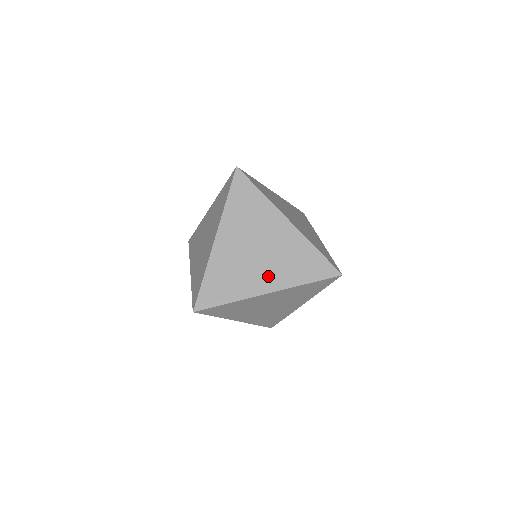
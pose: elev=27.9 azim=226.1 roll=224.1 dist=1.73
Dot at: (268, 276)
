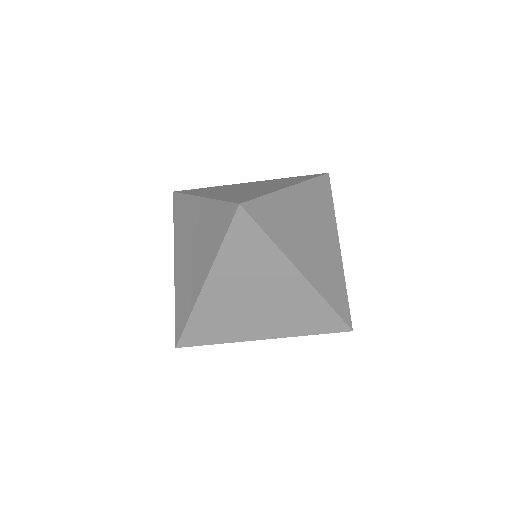
Dot at: (265, 325)
